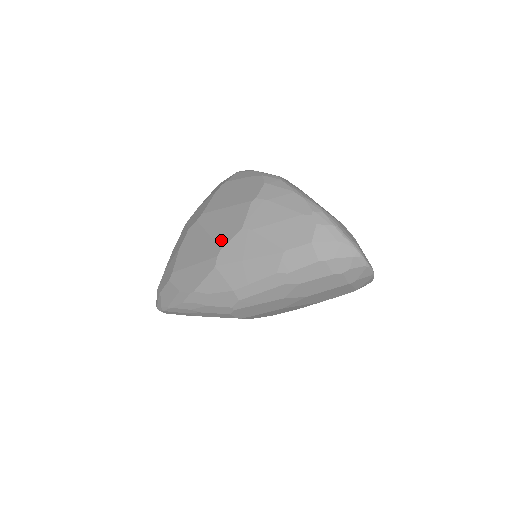
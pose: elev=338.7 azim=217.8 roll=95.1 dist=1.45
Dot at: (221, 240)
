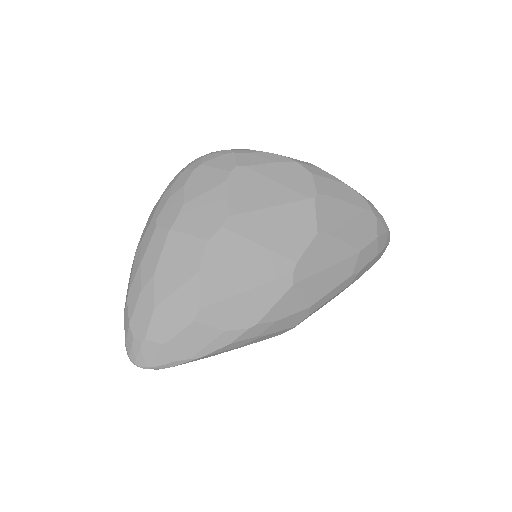
Dot at: (291, 251)
